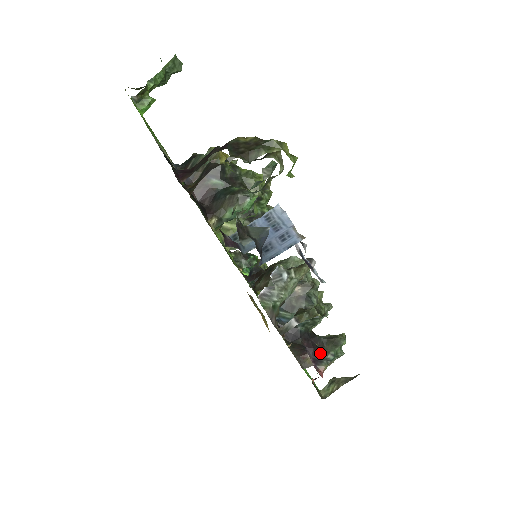
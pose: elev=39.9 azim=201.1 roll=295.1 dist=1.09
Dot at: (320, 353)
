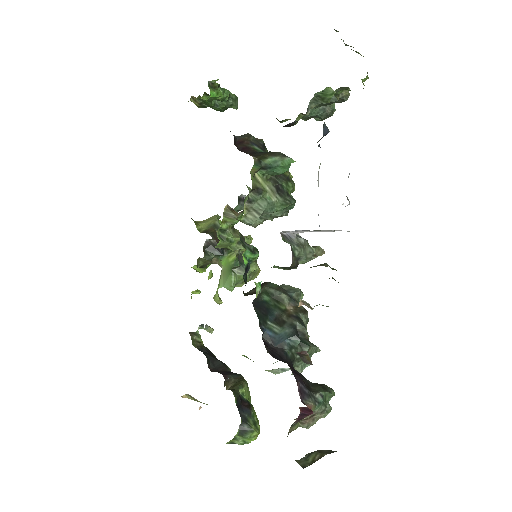
Dot at: (307, 387)
